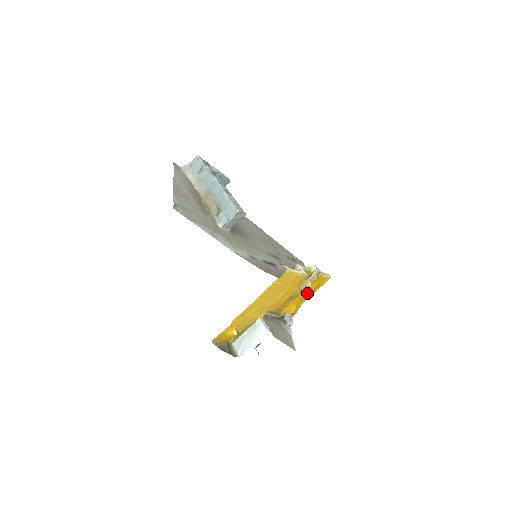
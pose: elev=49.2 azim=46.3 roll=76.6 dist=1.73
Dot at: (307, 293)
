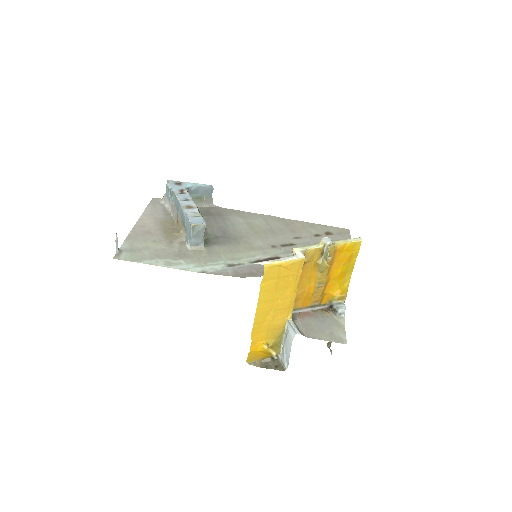
Dot at: (341, 270)
